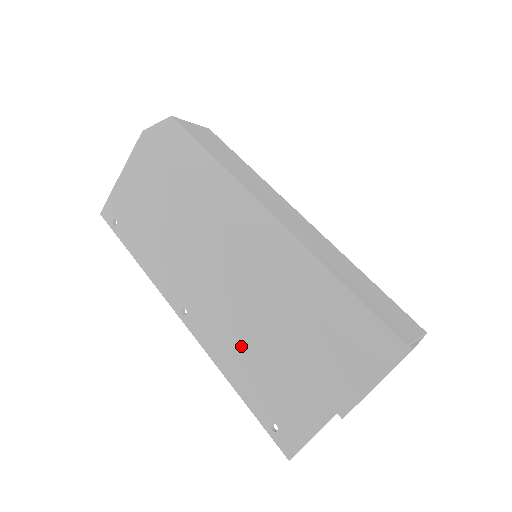
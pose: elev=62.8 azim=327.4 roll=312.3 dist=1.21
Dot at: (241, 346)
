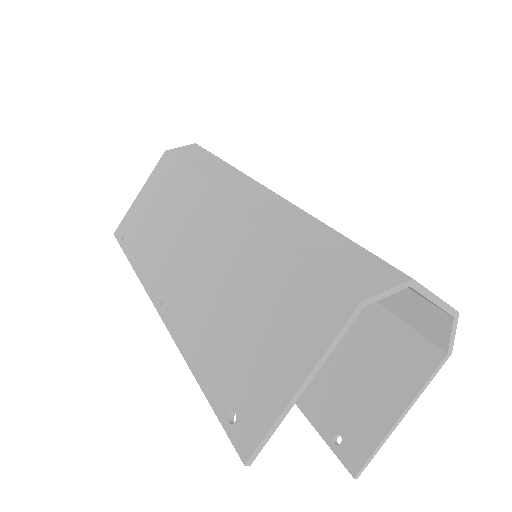
Dot at: (211, 319)
